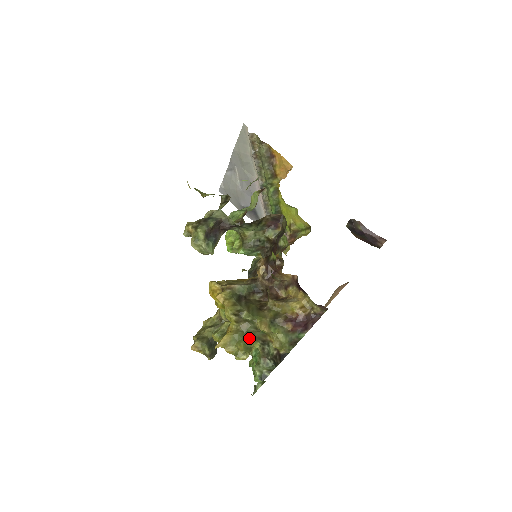
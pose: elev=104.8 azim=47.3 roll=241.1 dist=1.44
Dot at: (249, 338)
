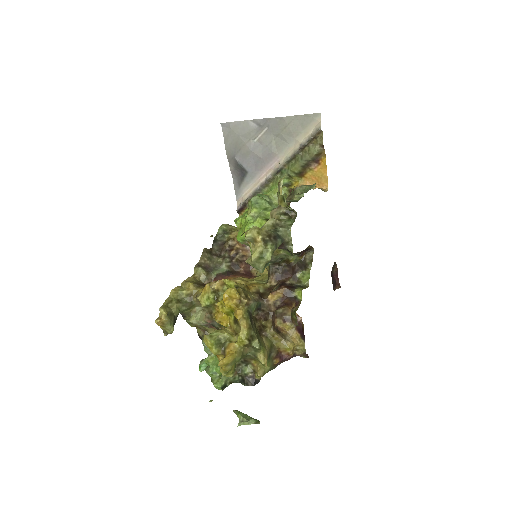
Dot at: occluded
